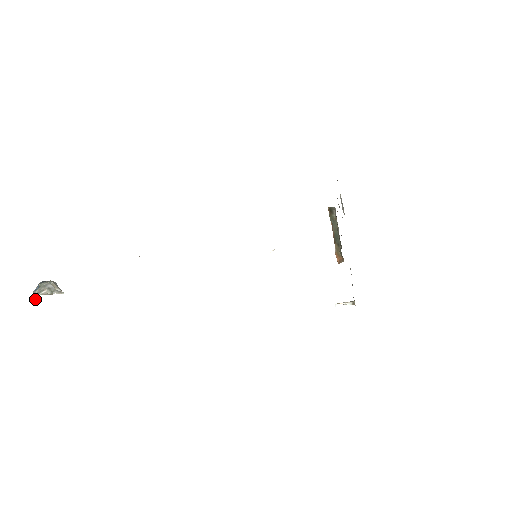
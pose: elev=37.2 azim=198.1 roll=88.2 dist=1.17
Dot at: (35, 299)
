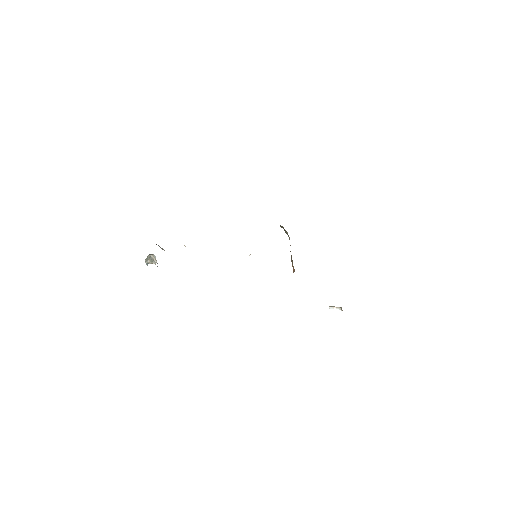
Dot at: (147, 265)
